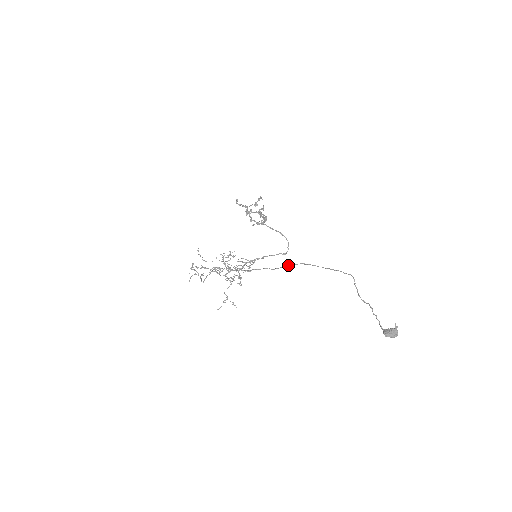
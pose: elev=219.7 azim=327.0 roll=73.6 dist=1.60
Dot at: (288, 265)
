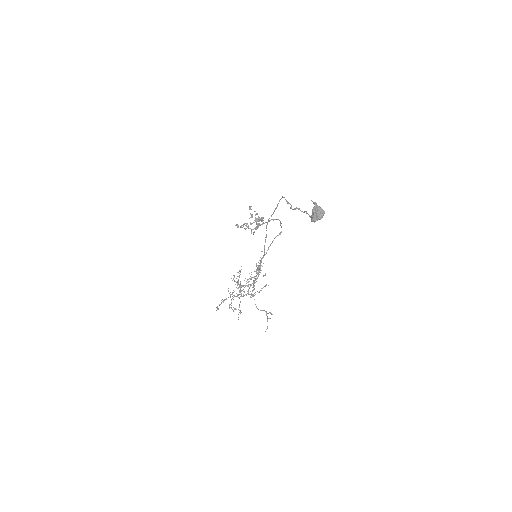
Dot at: (265, 240)
